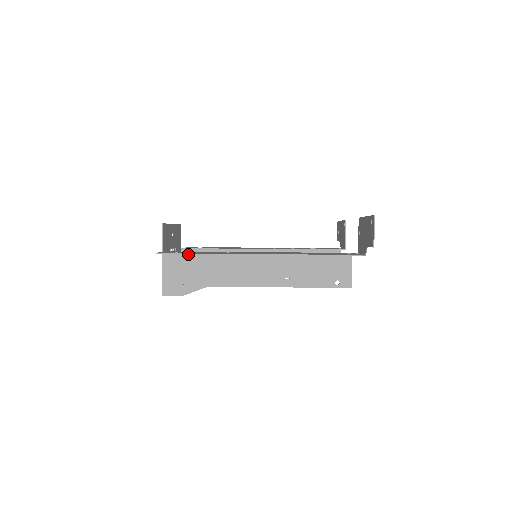
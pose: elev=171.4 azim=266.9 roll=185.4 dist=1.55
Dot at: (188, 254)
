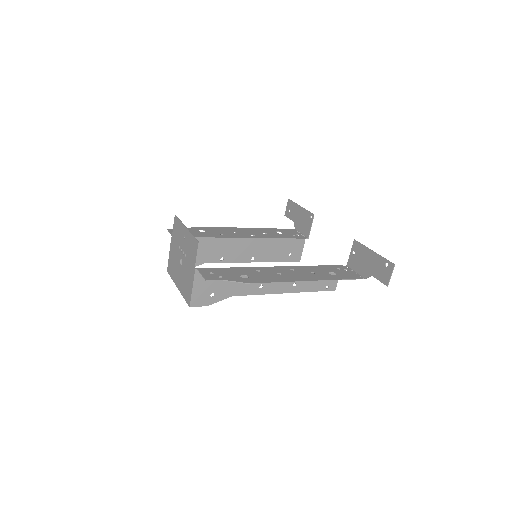
Dot at: occluded
